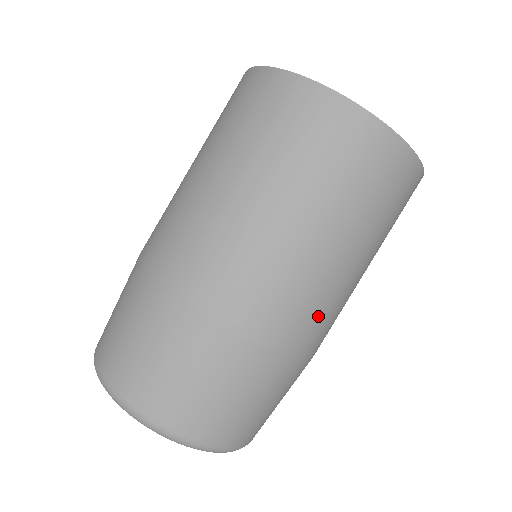
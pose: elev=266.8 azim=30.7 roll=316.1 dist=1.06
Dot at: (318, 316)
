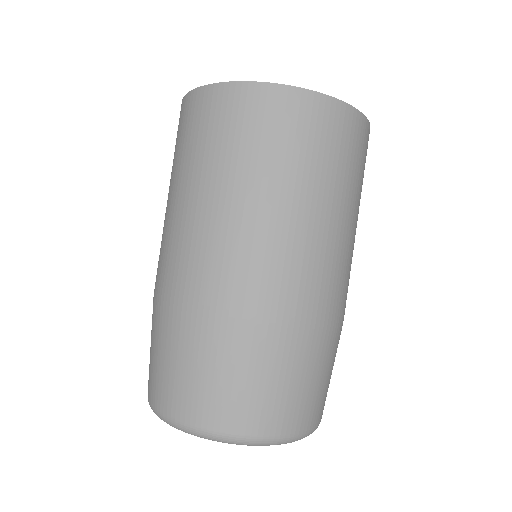
Dot at: occluded
